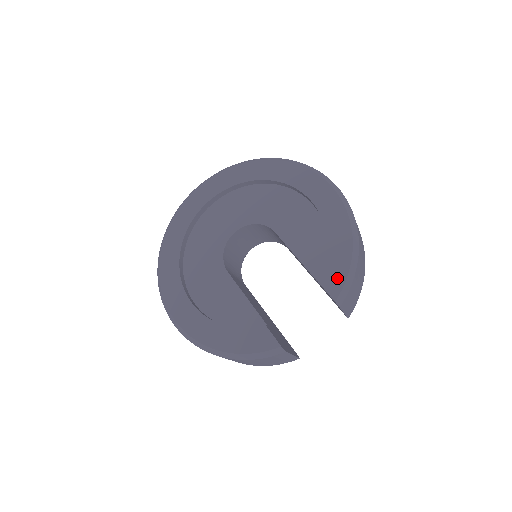
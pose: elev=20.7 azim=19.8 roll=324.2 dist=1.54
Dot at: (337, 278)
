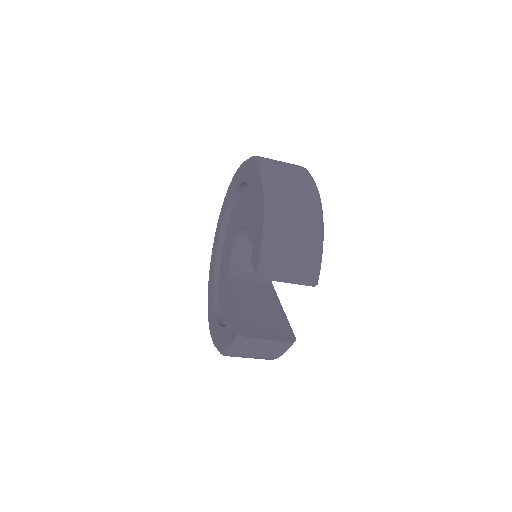
Dot at: (257, 252)
